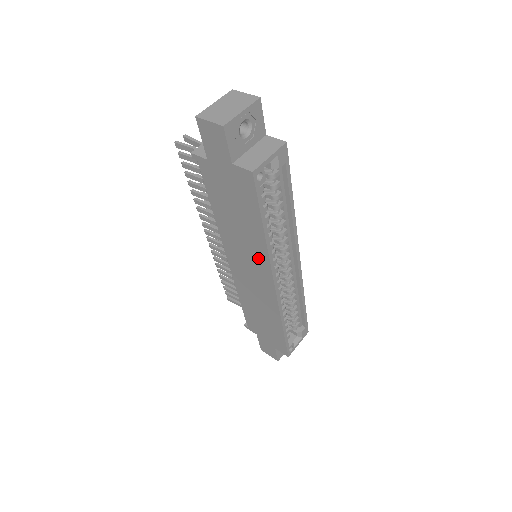
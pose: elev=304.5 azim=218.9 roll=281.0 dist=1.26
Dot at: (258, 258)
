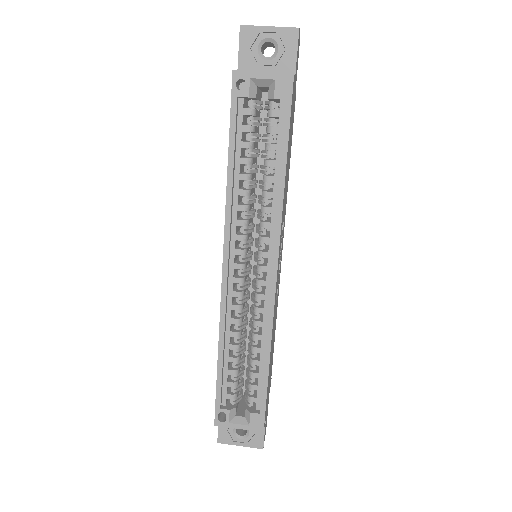
Dot at: occluded
